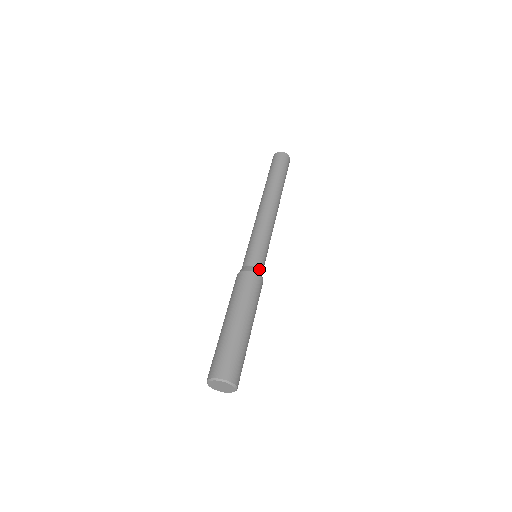
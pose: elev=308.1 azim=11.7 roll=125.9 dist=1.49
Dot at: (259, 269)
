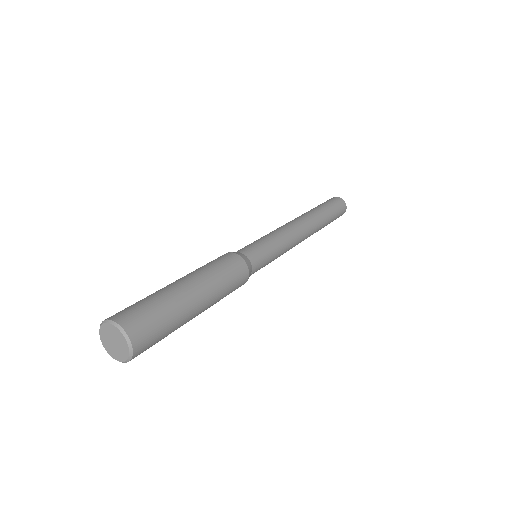
Dot at: (252, 270)
